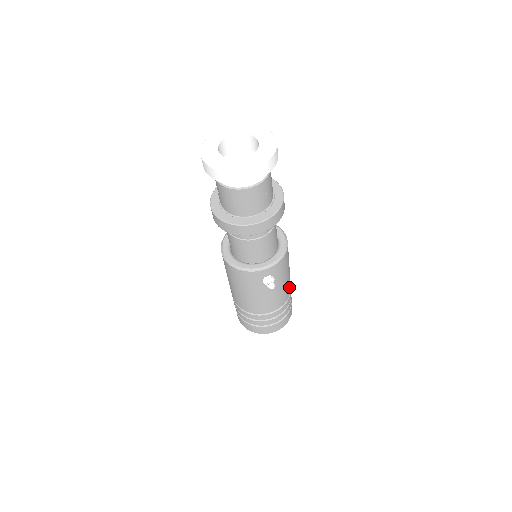
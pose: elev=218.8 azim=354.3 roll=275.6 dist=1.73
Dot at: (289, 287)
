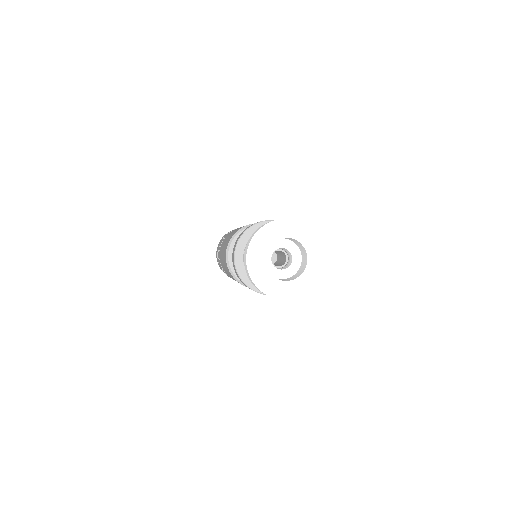
Dot at: occluded
